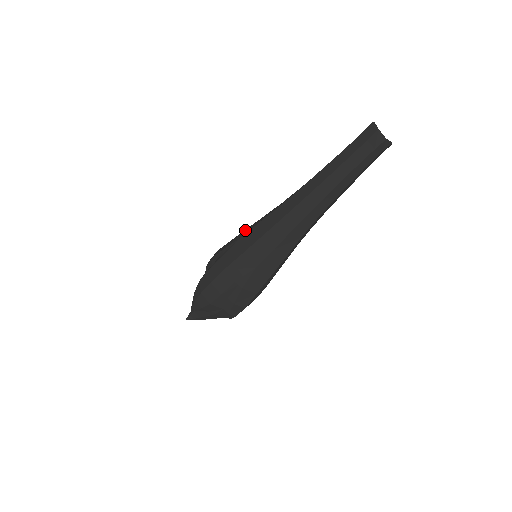
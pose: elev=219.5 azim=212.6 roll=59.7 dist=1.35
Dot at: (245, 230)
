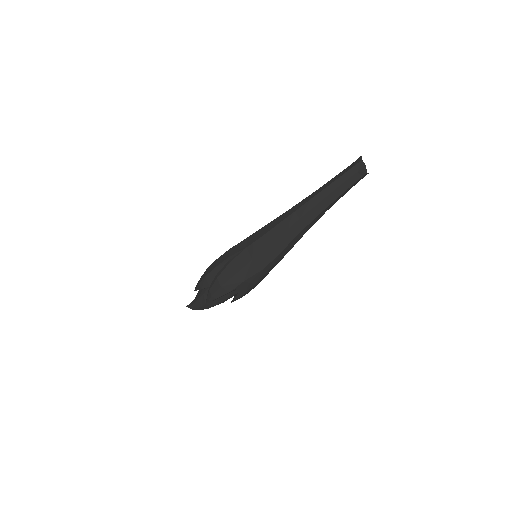
Dot at: occluded
